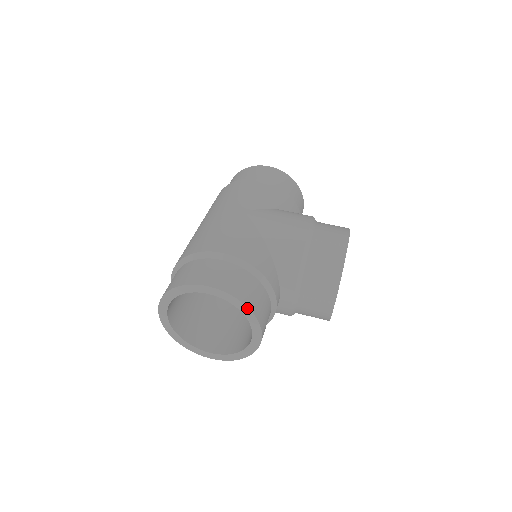
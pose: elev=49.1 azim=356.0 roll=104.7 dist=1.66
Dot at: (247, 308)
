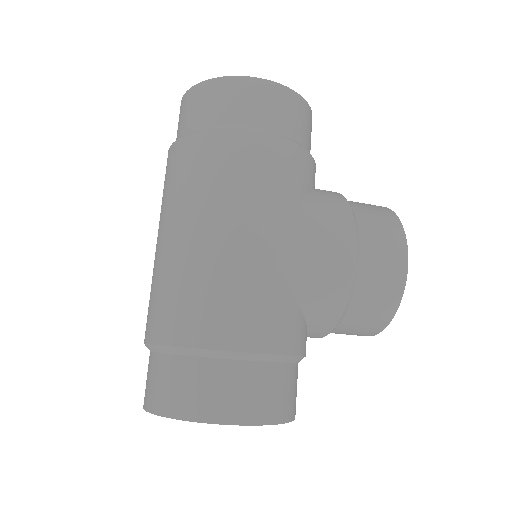
Dot at: occluded
